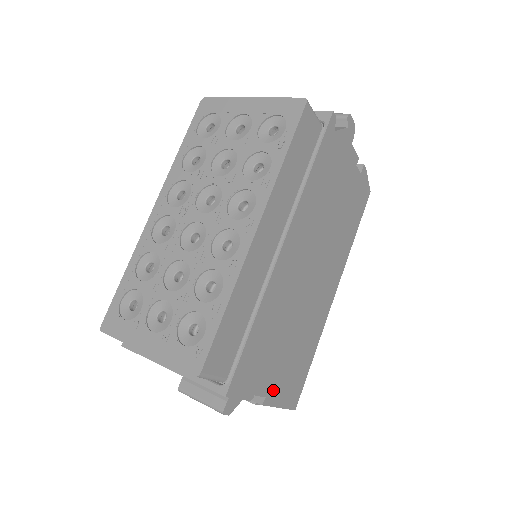
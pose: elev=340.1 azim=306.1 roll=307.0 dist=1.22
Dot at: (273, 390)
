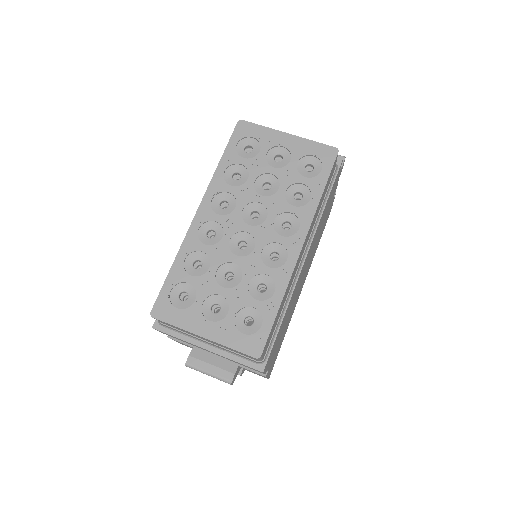
Dot at: occluded
